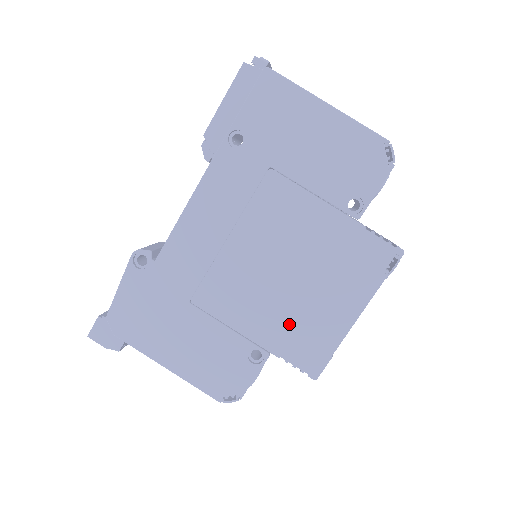
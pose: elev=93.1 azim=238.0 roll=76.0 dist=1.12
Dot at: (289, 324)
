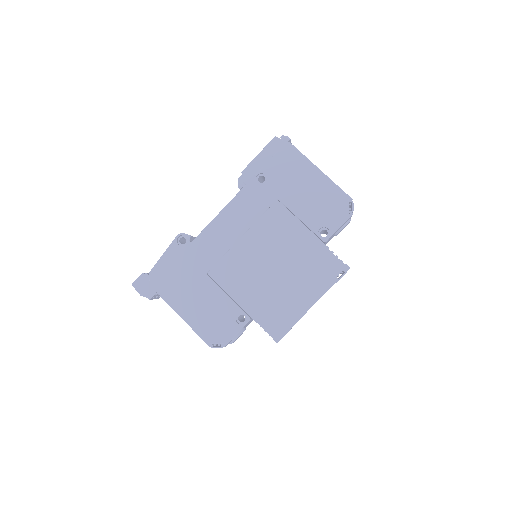
Dot at: (268, 301)
